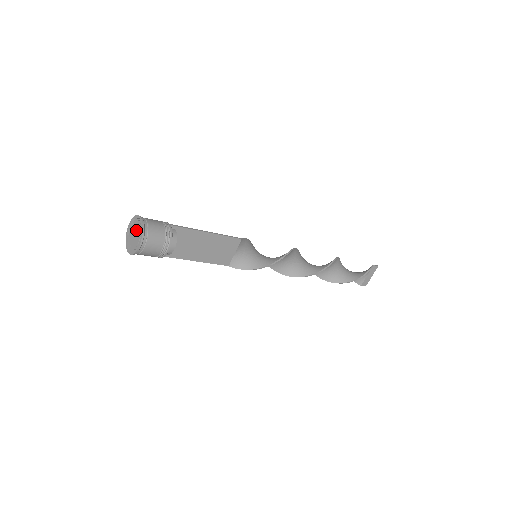
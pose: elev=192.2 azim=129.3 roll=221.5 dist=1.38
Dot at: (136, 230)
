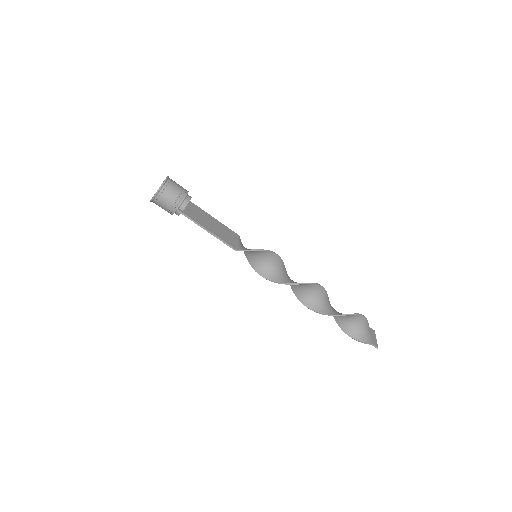
Dot at: occluded
